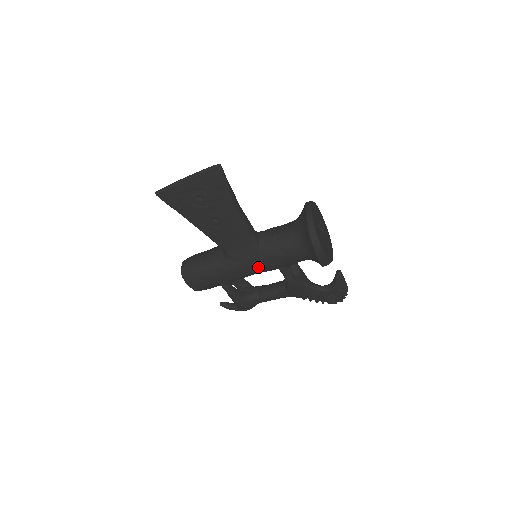
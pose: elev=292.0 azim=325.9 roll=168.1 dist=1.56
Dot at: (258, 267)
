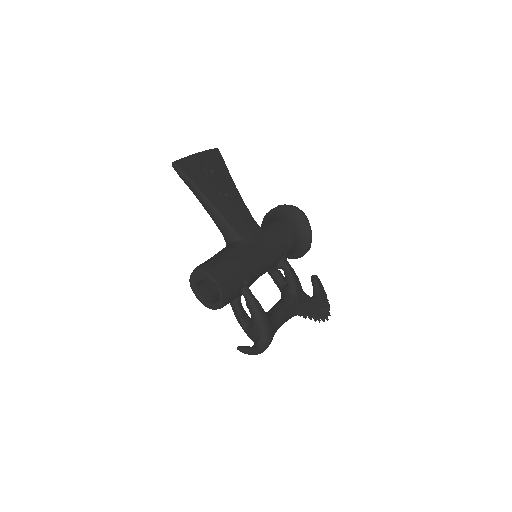
Dot at: (269, 249)
